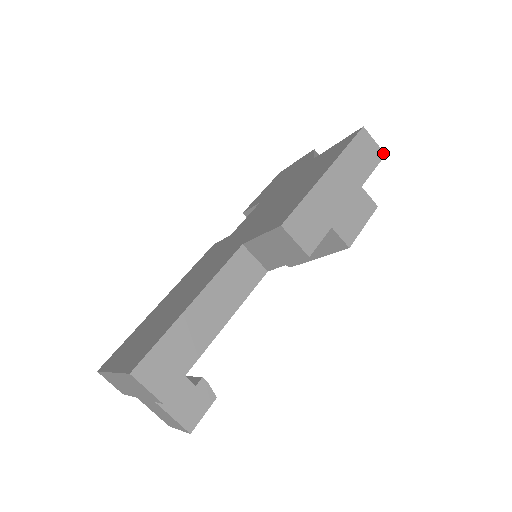
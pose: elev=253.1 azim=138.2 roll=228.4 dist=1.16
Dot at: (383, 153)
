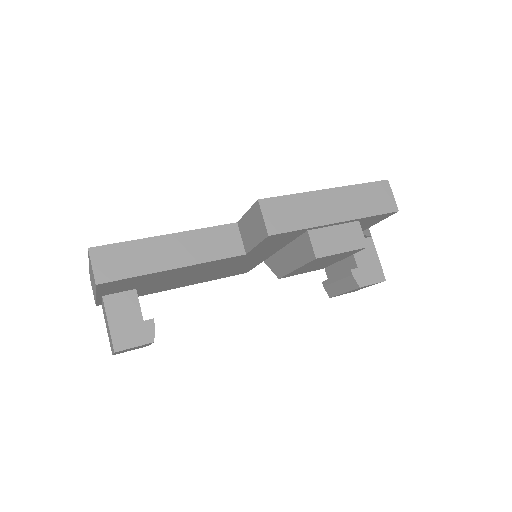
Dot at: (397, 209)
